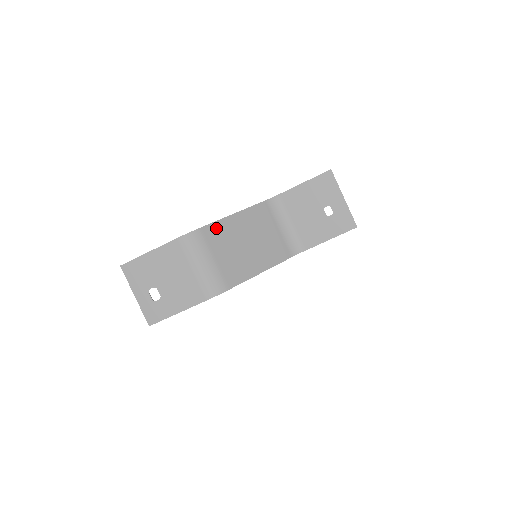
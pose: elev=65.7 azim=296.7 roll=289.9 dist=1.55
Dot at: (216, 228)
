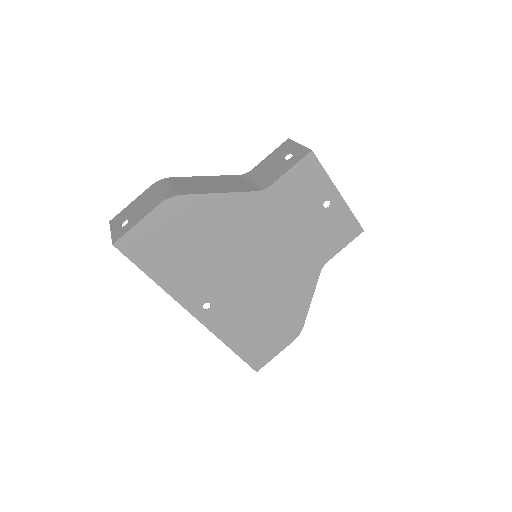
Dot at: (186, 178)
